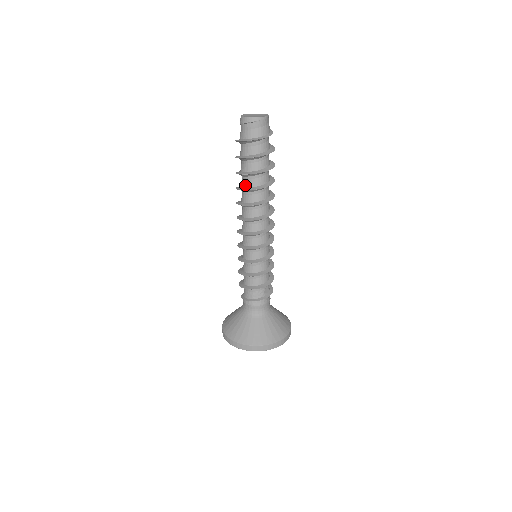
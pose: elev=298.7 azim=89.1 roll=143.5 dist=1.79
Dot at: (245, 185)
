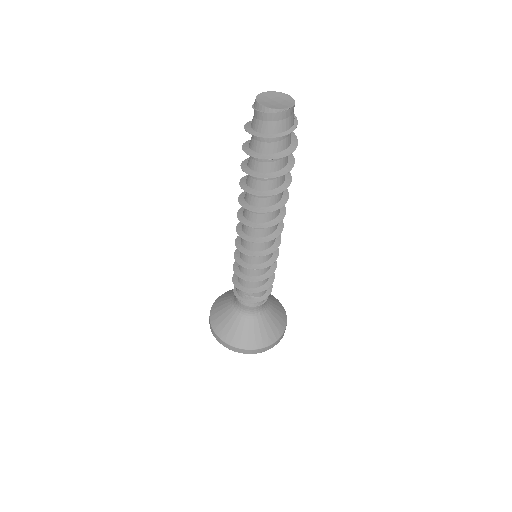
Dot at: (246, 179)
